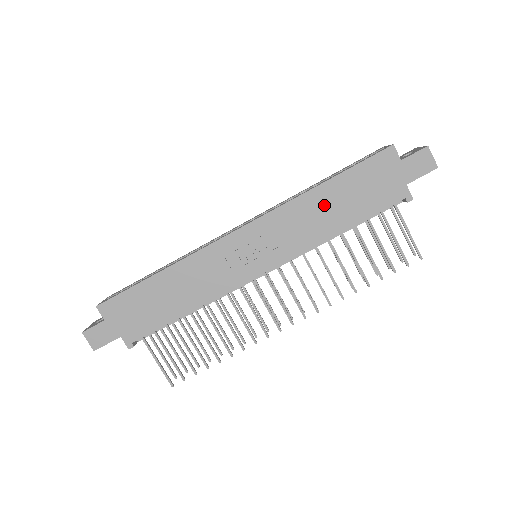
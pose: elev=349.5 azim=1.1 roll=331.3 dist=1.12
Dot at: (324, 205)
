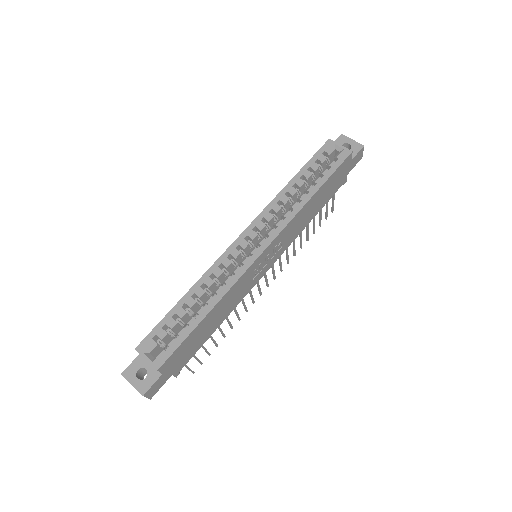
Dot at: (311, 208)
